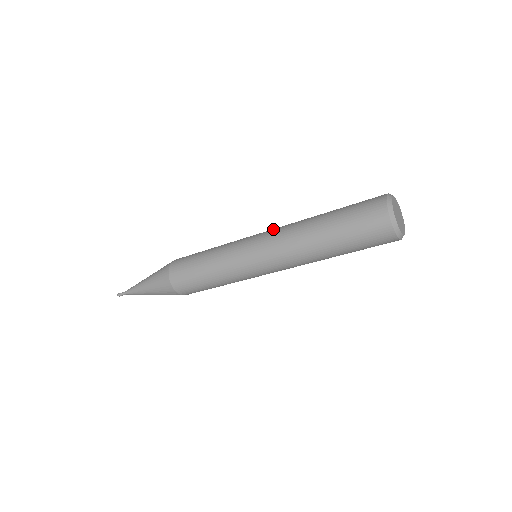
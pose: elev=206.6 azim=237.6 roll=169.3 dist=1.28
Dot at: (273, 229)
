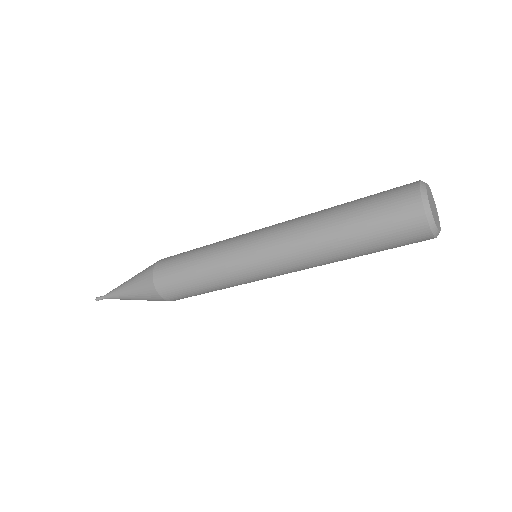
Dot at: (279, 223)
